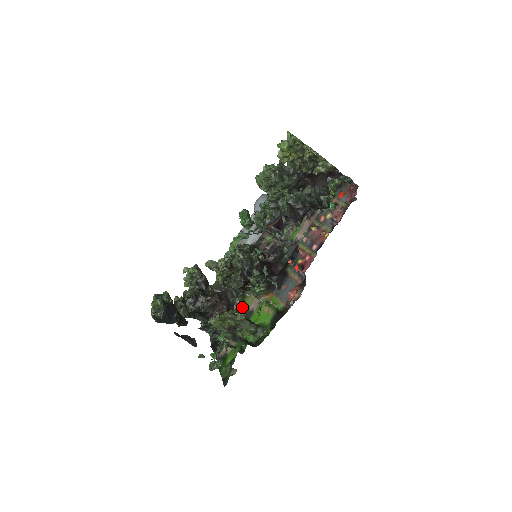
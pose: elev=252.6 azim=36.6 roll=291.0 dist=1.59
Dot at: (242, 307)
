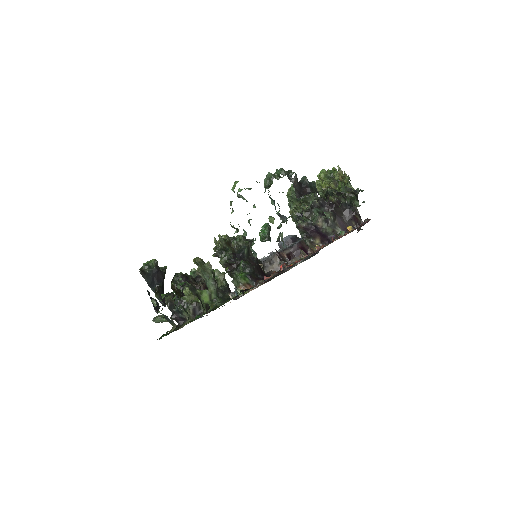
Dot at: (219, 306)
